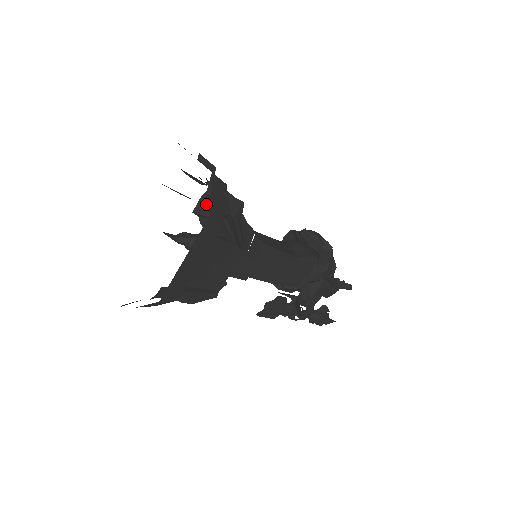
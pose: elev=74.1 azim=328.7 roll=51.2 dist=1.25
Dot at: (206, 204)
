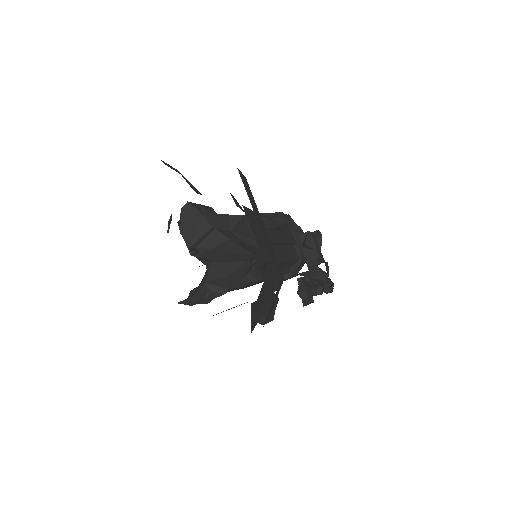
Dot at: (193, 227)
